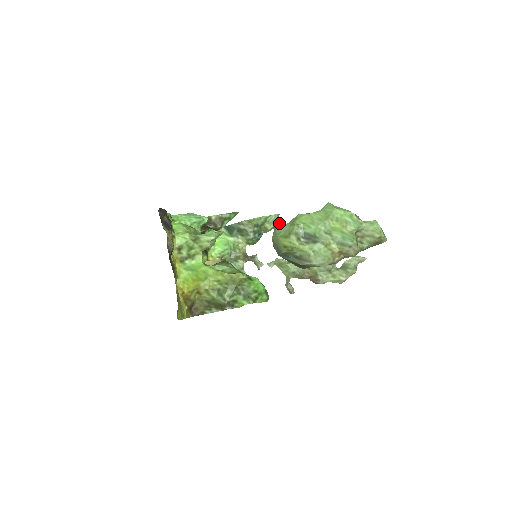
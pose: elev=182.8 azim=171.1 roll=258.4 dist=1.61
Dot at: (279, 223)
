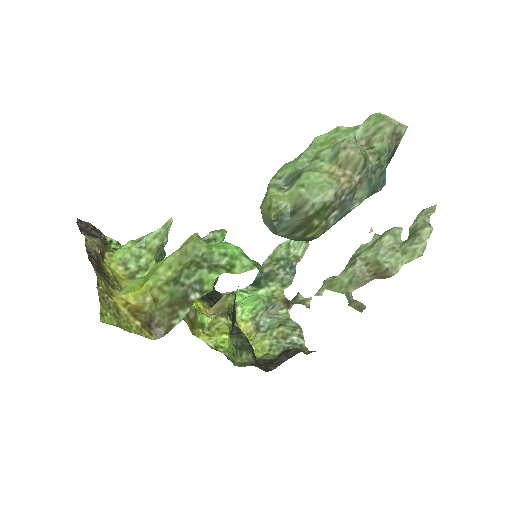
Dot at: occluded
